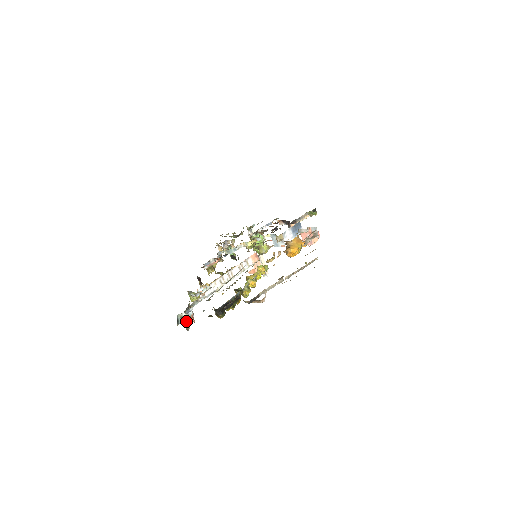
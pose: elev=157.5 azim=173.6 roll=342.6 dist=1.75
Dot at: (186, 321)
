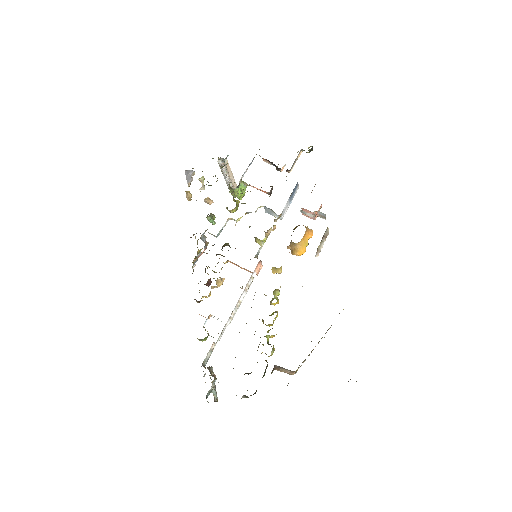
Dot at: (213, 391)
